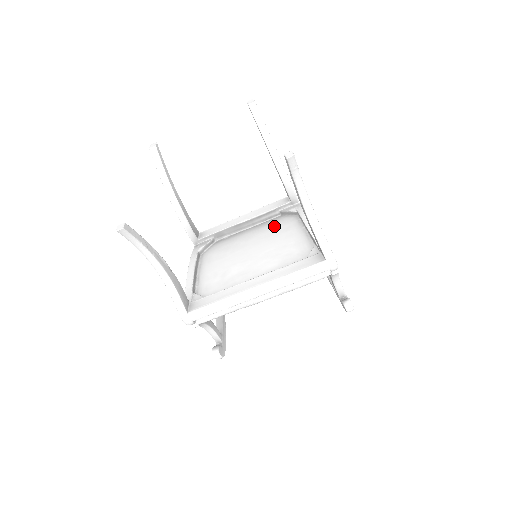
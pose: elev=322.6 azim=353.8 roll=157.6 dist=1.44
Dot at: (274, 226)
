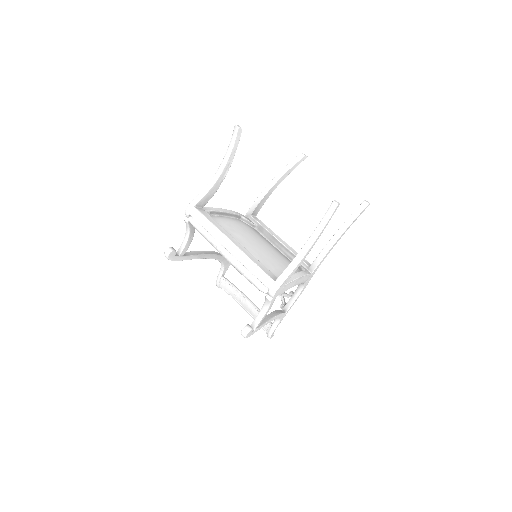
Dot at: (285, 259)
